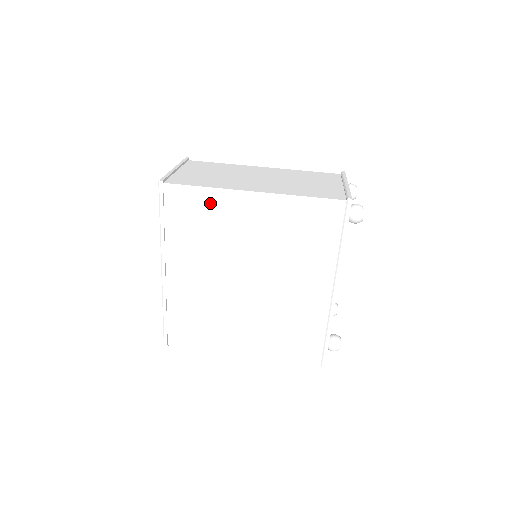
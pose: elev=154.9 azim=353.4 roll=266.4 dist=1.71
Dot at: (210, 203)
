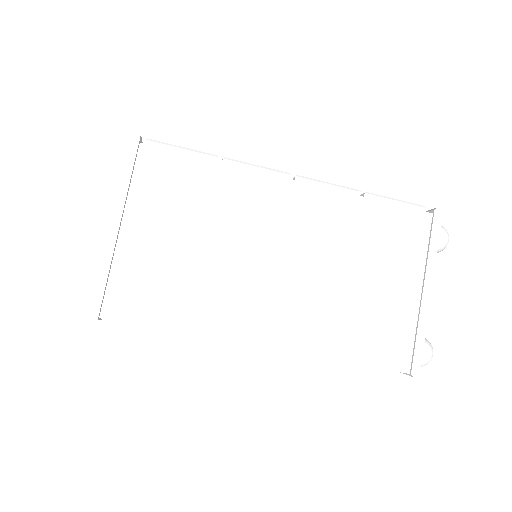
Dot at: occluded
